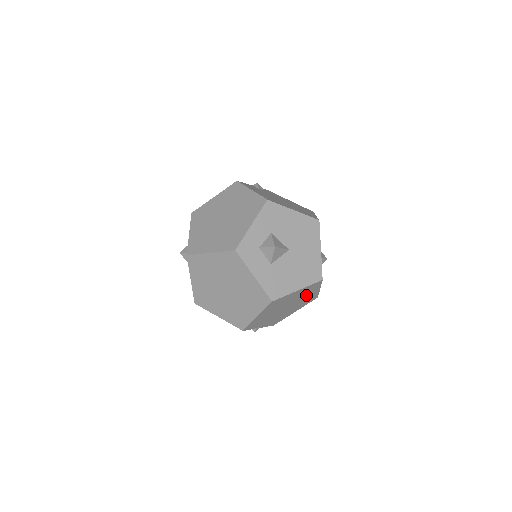
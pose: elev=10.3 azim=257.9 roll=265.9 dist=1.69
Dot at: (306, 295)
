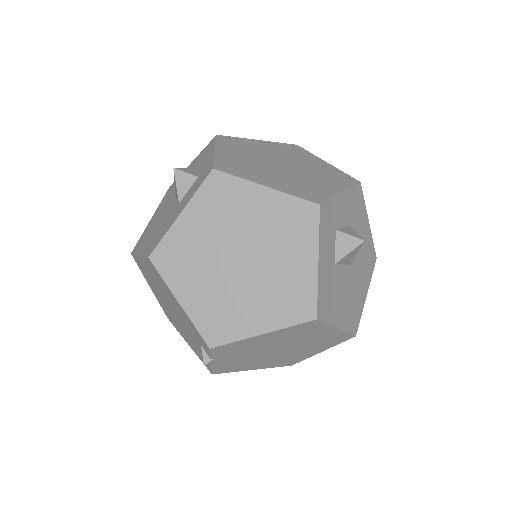
Dot at: (309, 348)
